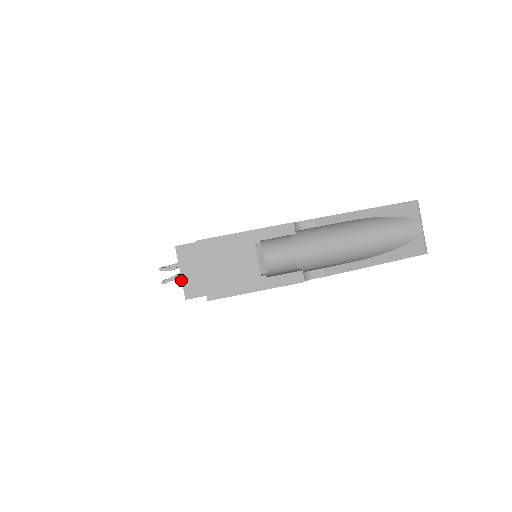
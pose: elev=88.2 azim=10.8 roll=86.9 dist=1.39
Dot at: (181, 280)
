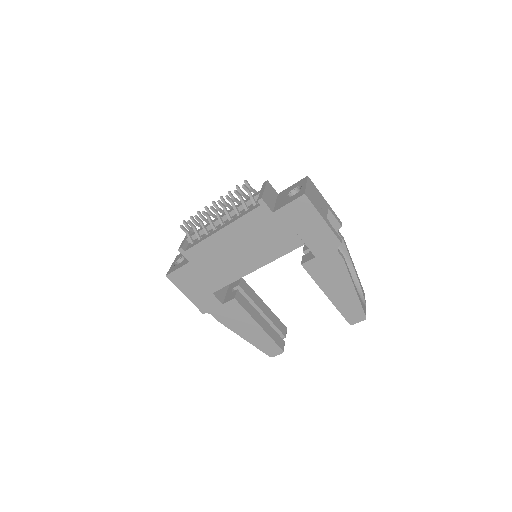
Dot at: (253, 196)
